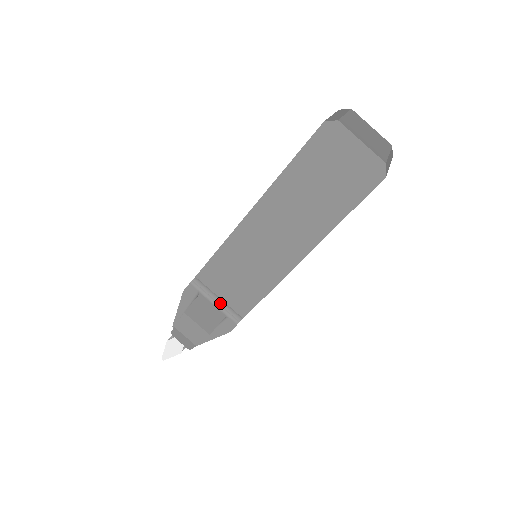
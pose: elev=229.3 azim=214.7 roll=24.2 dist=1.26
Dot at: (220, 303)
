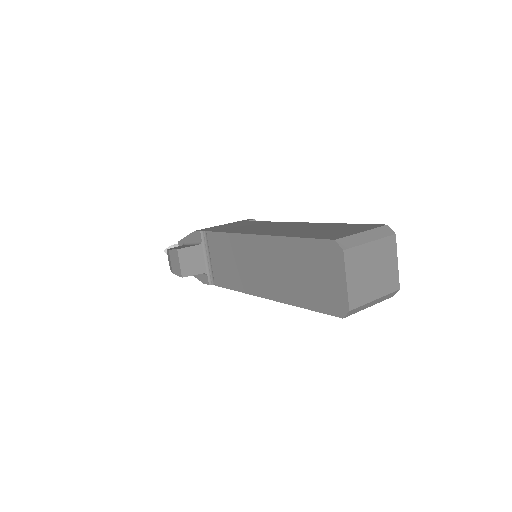
Dot at: (209, 262)
